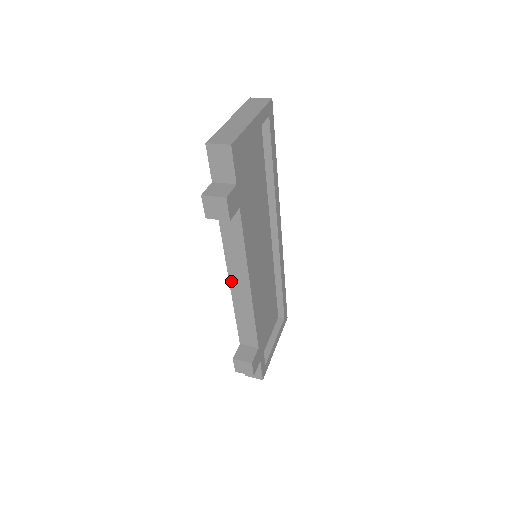
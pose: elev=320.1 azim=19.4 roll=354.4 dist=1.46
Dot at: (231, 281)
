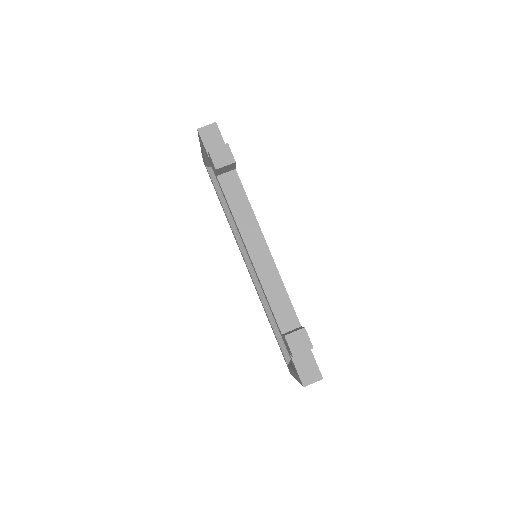
Dot at: (249, 250)
